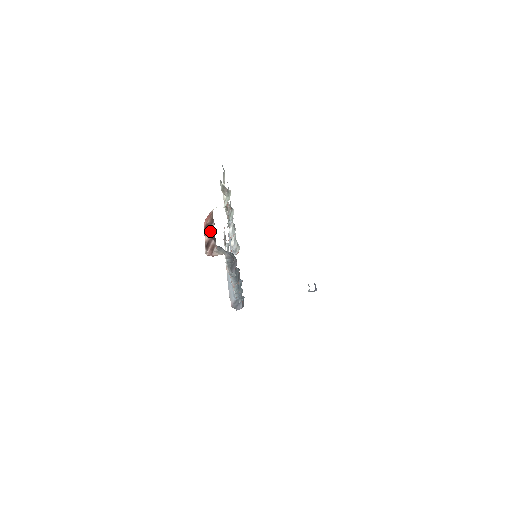
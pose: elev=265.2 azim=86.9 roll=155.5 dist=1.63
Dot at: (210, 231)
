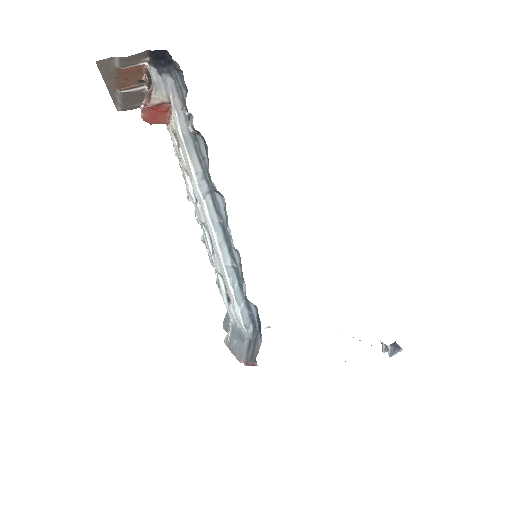
Dot at: occluded
